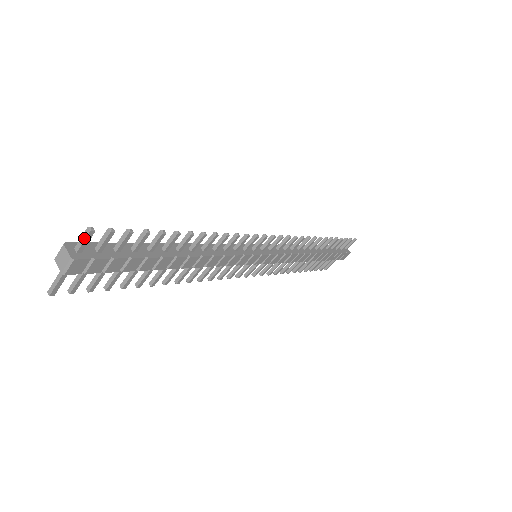
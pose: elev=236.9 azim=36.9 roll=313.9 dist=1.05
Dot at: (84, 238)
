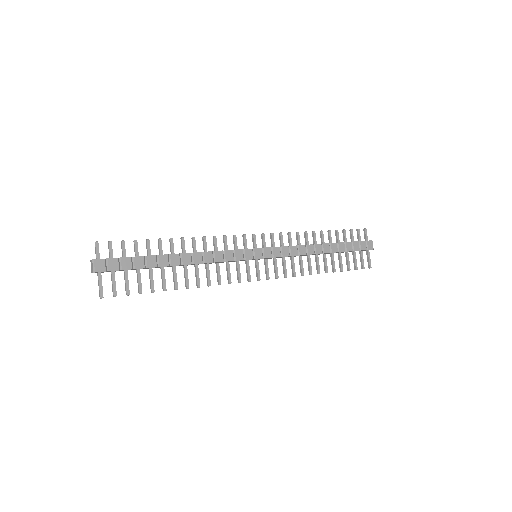
Dot at: (95, 249)
